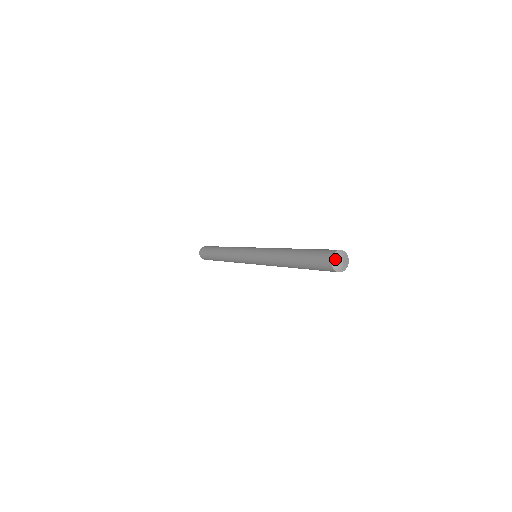
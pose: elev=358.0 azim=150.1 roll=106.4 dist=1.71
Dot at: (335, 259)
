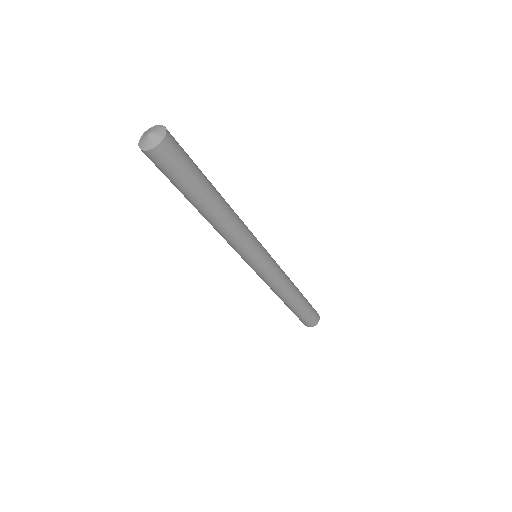
Dot at: (148, 130)
